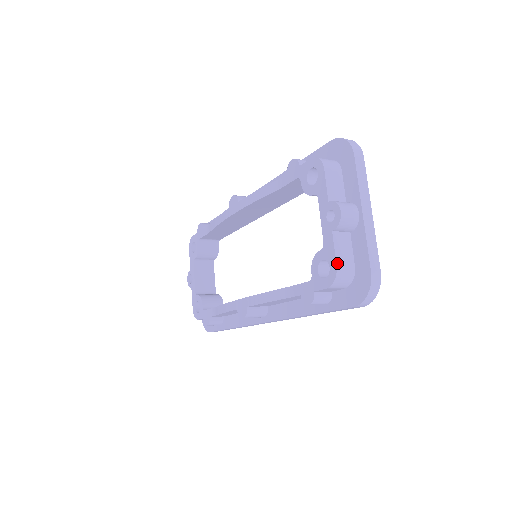
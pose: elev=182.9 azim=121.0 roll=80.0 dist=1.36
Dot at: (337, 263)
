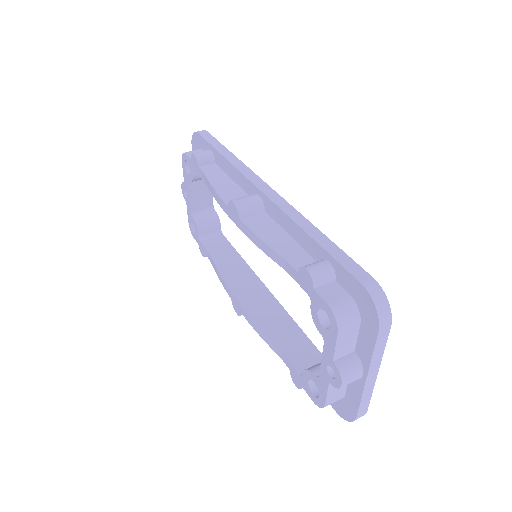
Dot at: (326, 402)
